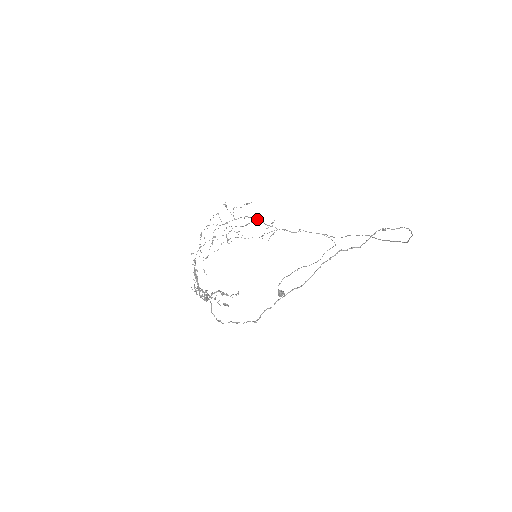
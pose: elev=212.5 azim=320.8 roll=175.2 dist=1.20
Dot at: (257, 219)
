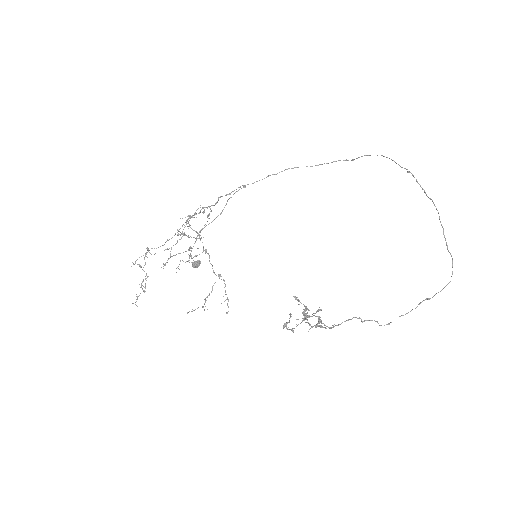
Dot at: (187, 220)
